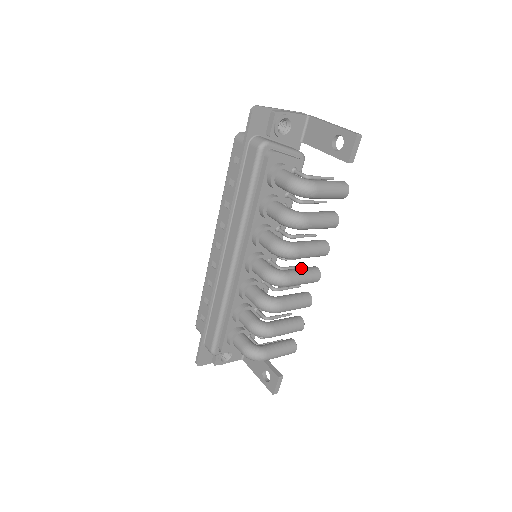
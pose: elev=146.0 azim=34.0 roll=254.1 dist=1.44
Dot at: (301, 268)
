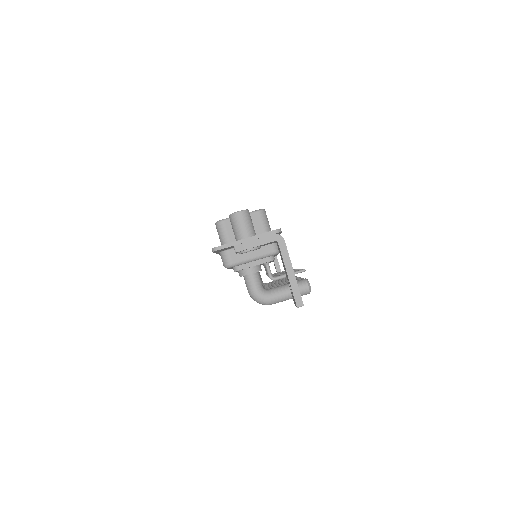
Dot at: occluded
